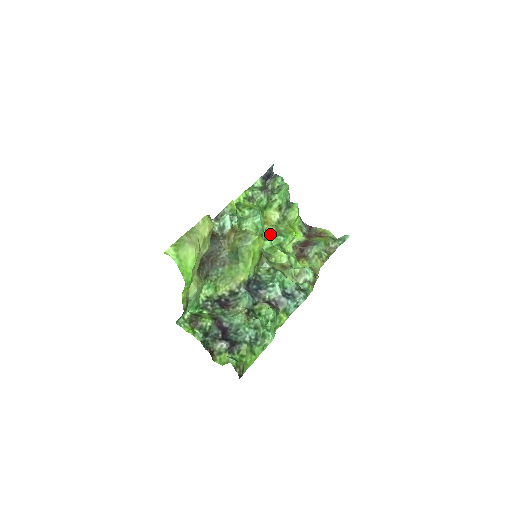
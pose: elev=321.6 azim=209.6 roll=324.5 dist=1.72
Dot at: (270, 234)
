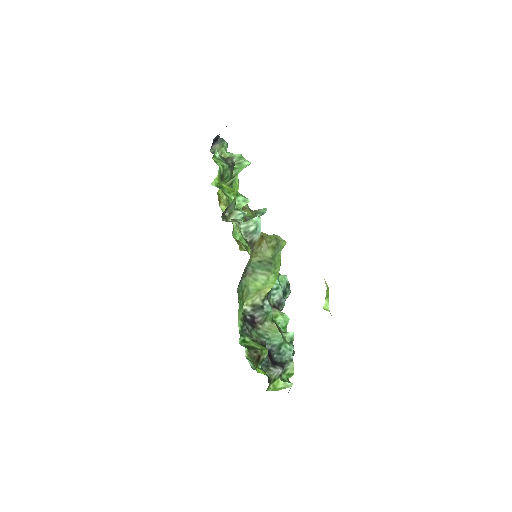
Dot at: occluded
